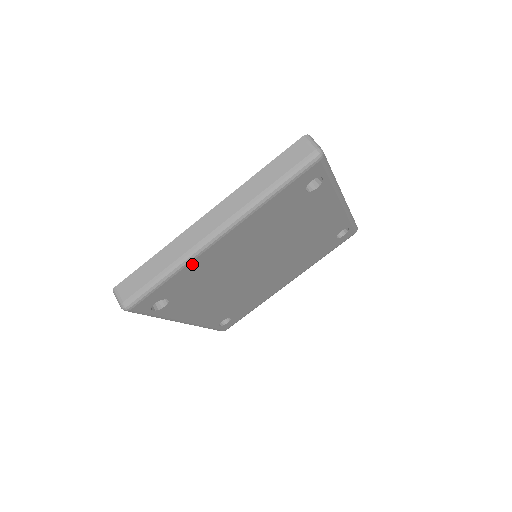
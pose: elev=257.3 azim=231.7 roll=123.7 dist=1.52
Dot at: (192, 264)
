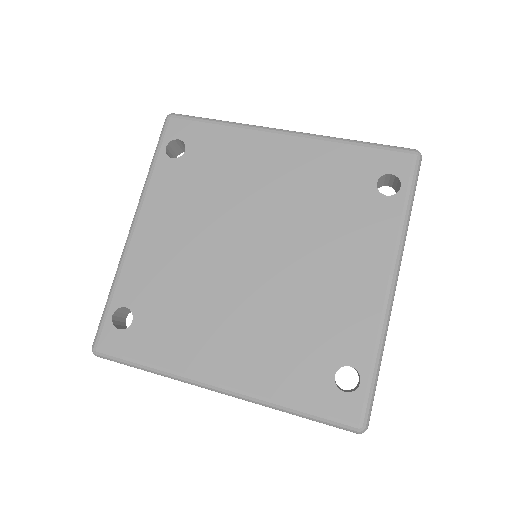
Dot at: (242, 133)
